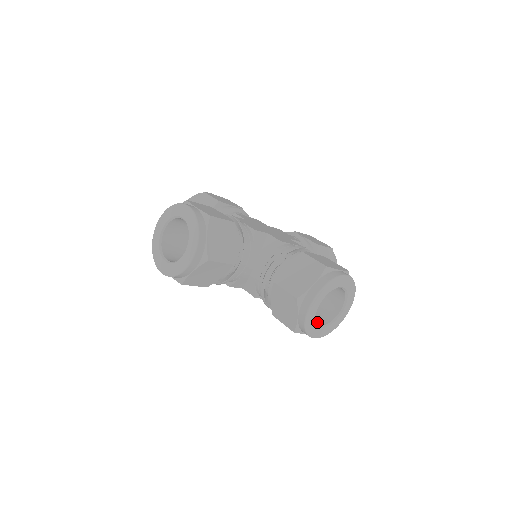
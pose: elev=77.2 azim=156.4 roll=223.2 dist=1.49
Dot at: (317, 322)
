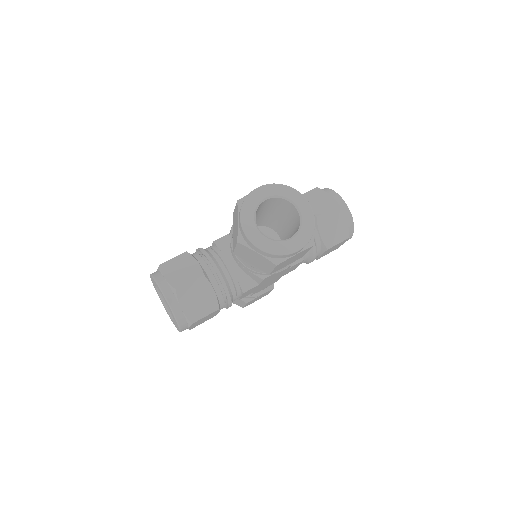
Dot at: occluded
